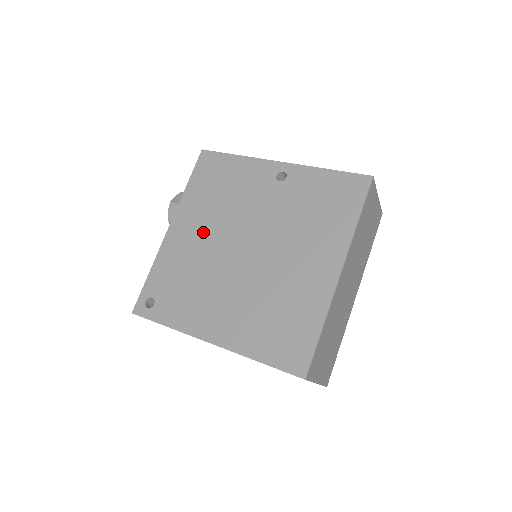
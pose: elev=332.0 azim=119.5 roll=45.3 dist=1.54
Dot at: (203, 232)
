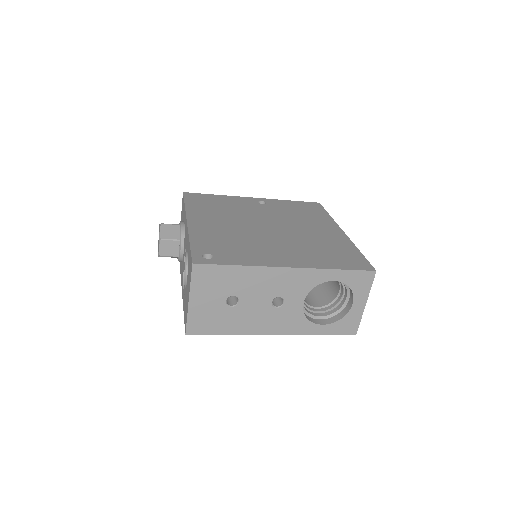
Dot at: (224, 222)
